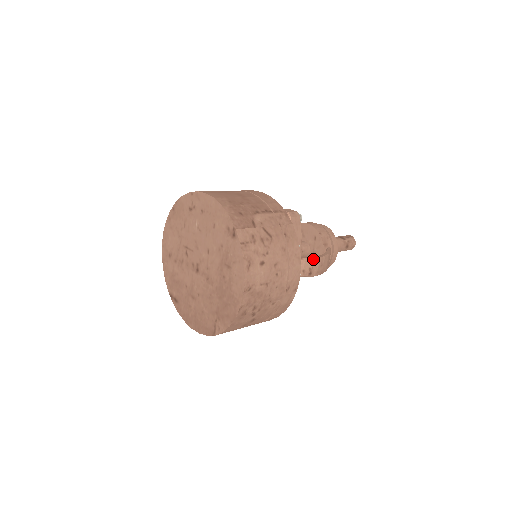
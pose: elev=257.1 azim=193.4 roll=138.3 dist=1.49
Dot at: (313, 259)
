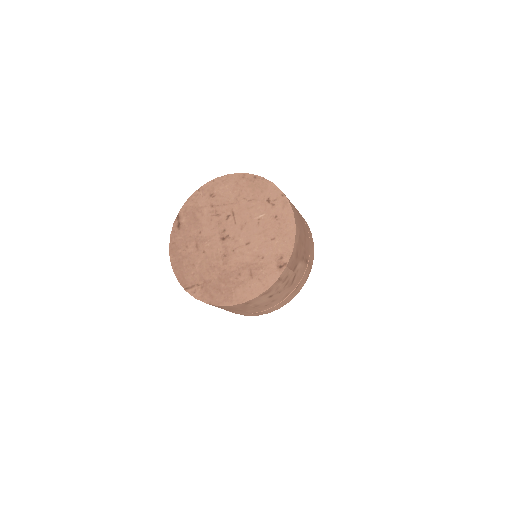
Dot at: occluded
